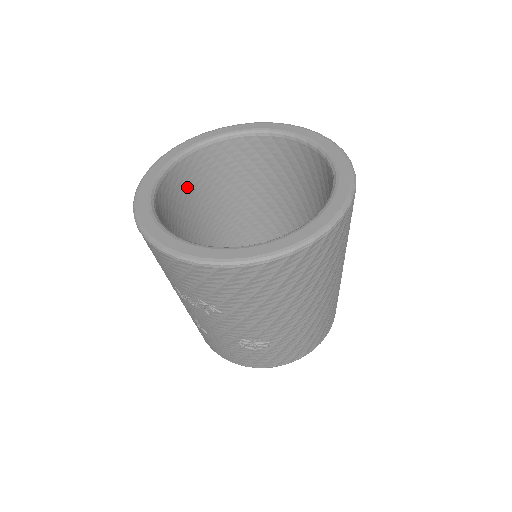
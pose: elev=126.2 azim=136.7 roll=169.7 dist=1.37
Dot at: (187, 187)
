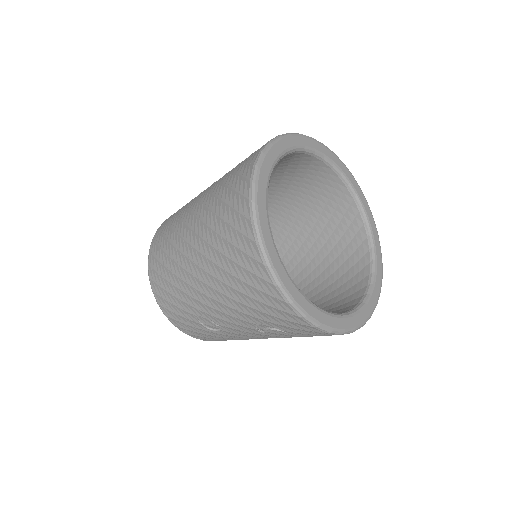
Dot at: occluded
